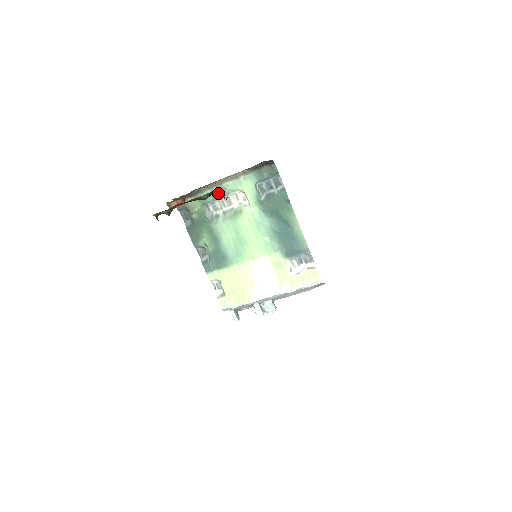
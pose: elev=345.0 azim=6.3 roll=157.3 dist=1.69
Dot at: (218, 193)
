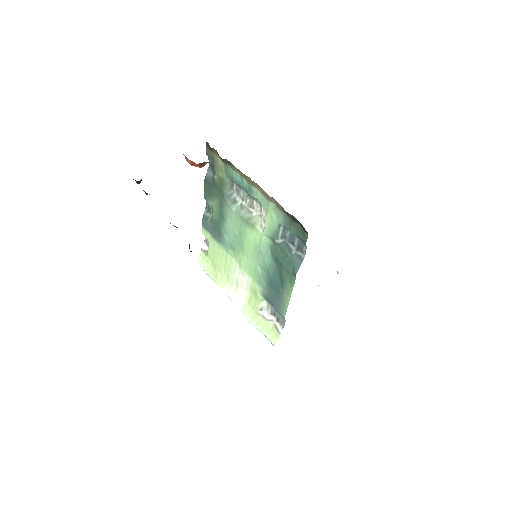
Dot at: (245, 187)
